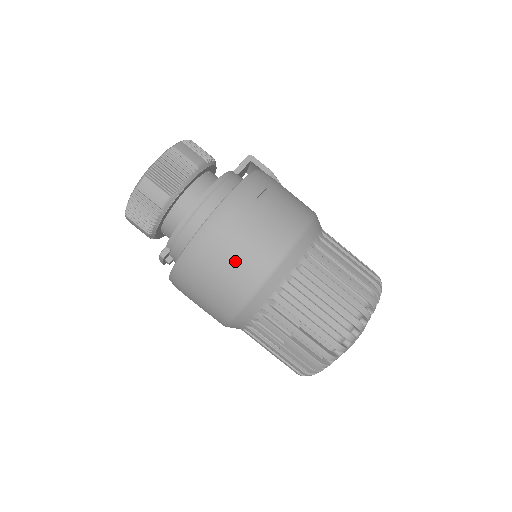
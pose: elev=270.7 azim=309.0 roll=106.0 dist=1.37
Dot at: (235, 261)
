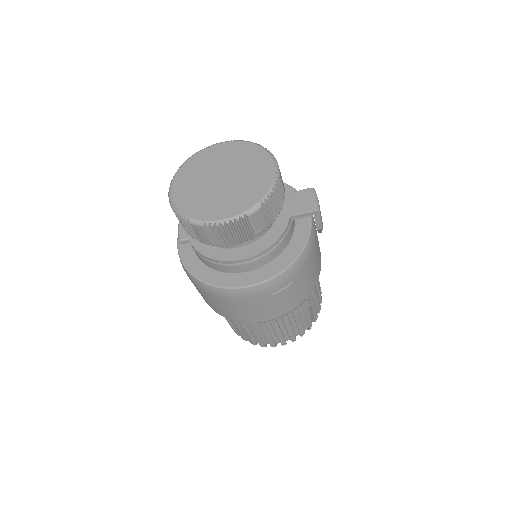
Dot at: (227, 309)
